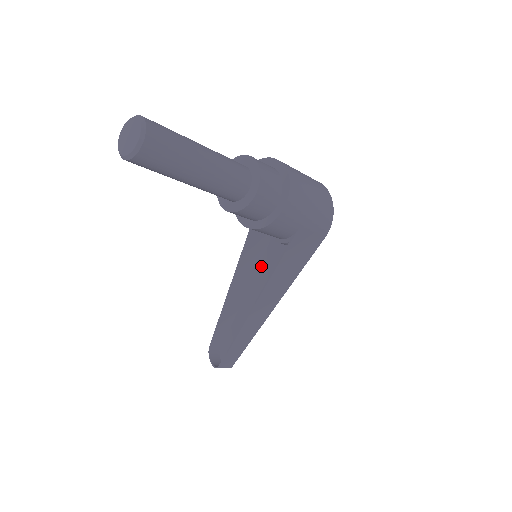
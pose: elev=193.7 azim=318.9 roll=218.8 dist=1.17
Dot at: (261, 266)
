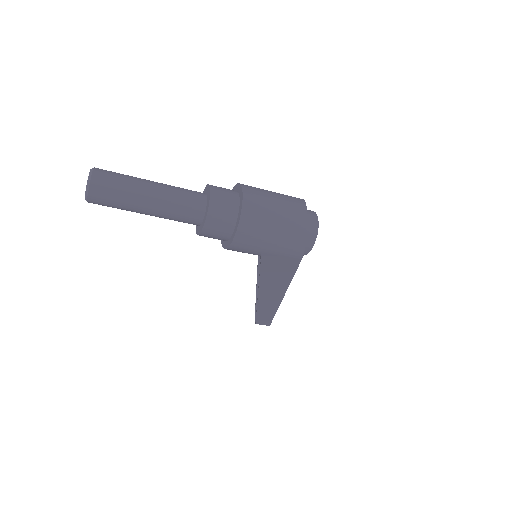
Dot at: occluded
